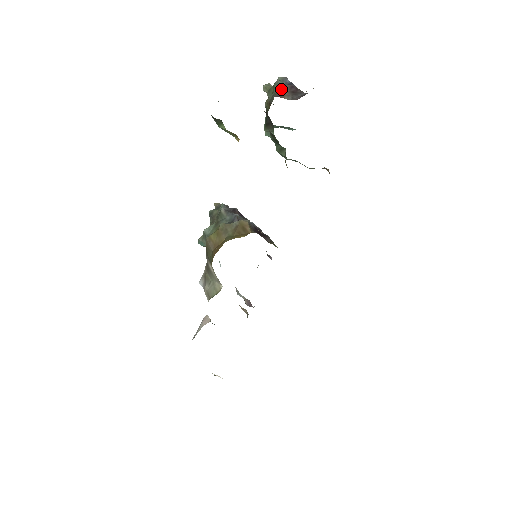
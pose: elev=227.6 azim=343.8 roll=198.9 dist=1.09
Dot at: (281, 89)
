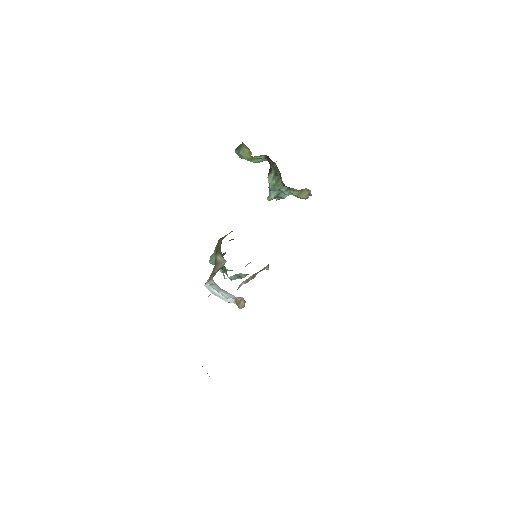
Dot at: occluded
